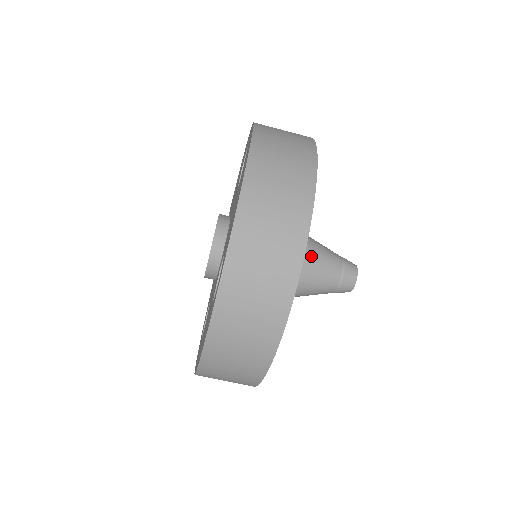
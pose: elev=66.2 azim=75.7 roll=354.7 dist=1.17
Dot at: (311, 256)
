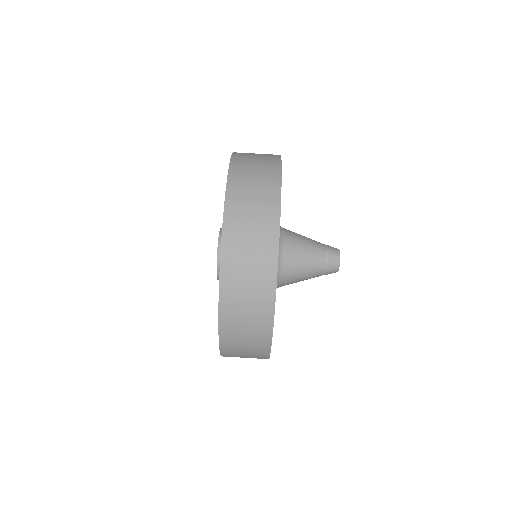
Dot at: (297, 234)
